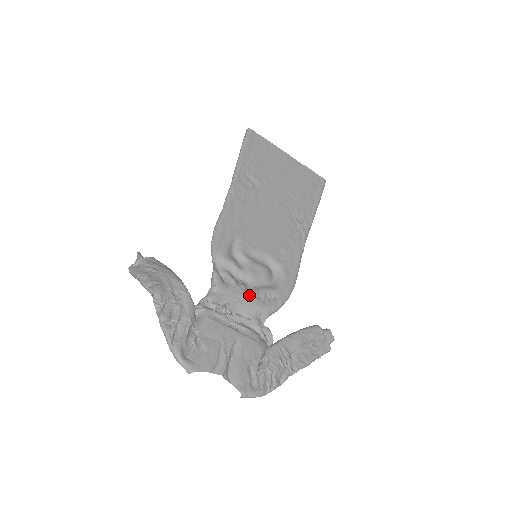
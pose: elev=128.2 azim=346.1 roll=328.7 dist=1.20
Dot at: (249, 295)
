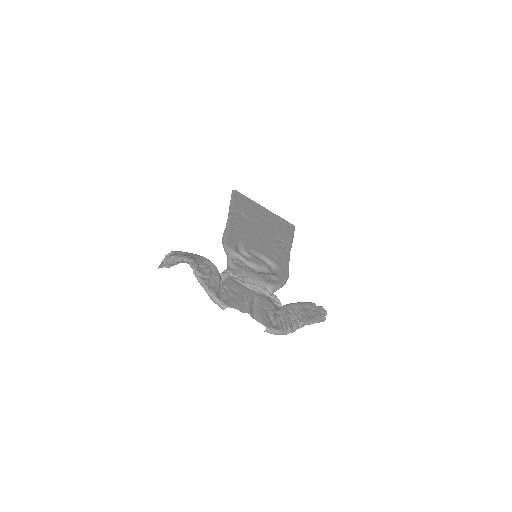
Dot at: (257, 274)
